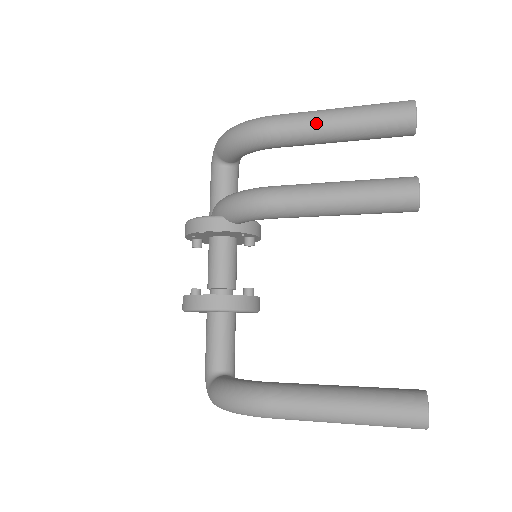
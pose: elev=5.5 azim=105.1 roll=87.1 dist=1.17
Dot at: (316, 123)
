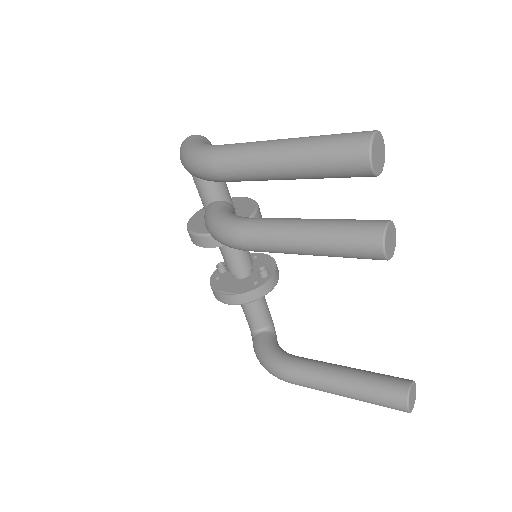
Dot at: (261, 172)
